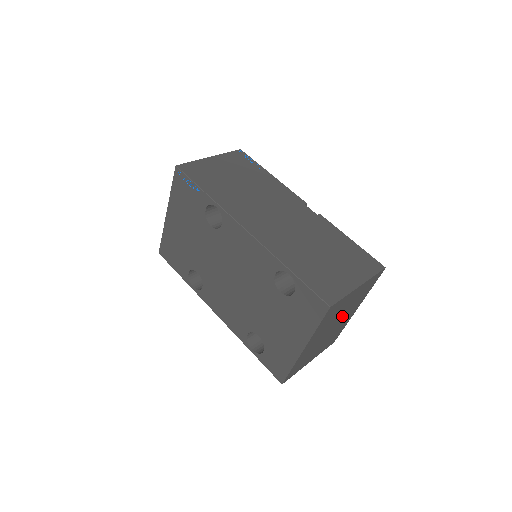
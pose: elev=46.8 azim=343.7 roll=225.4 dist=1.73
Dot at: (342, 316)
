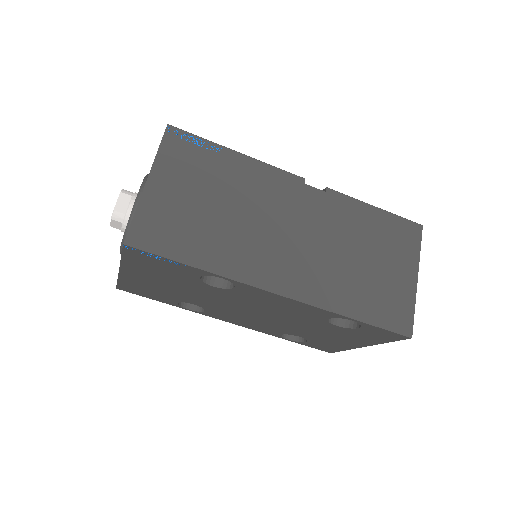
Dot at: occluded
